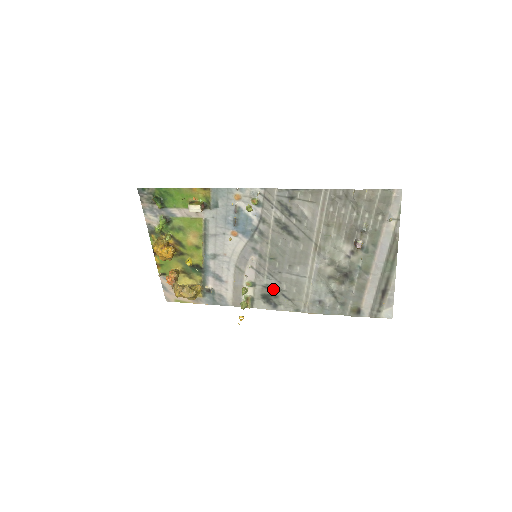
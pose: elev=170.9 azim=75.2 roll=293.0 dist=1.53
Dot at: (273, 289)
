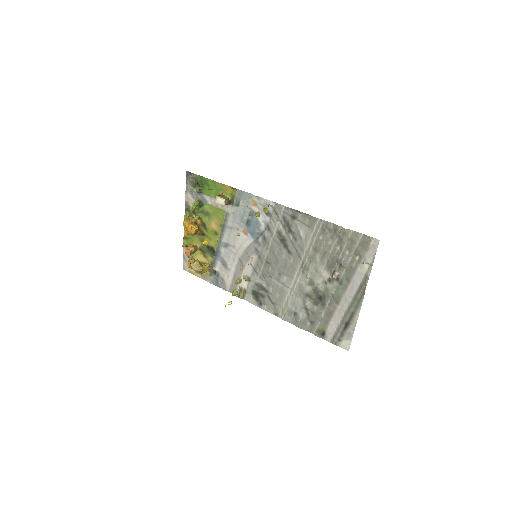
Dot at: (262, 289)
